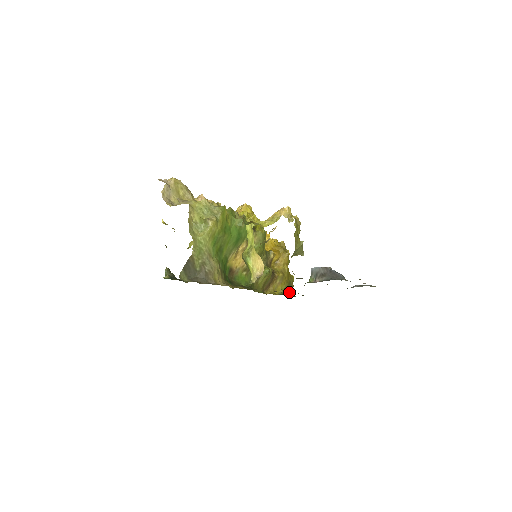
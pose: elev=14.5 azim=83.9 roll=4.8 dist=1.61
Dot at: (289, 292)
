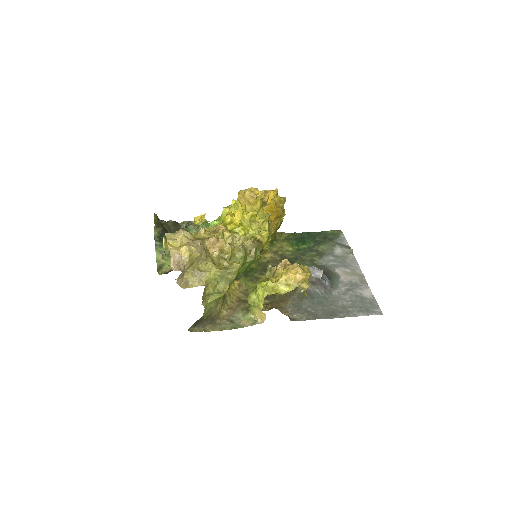
Dot at: occluded
